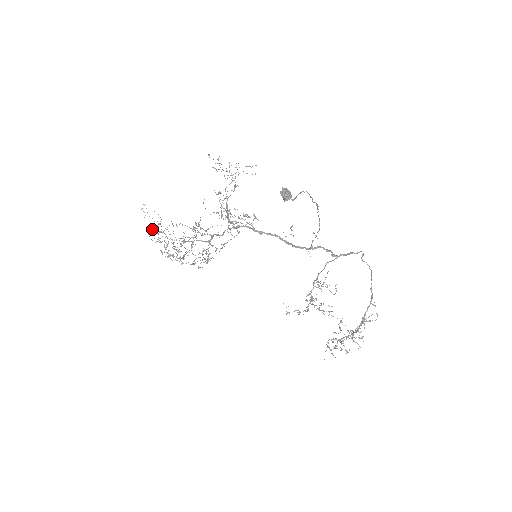
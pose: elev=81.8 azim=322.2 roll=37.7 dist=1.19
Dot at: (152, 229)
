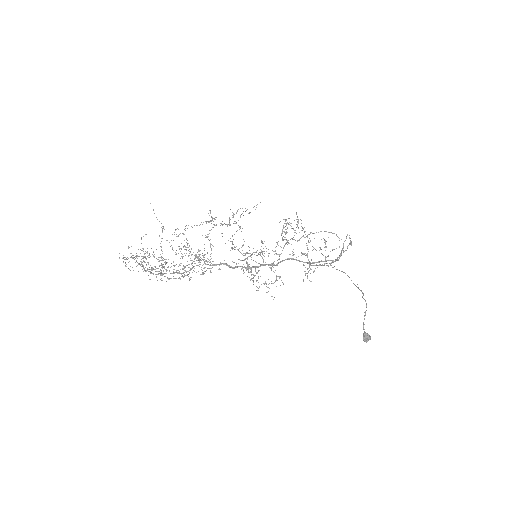
Dot at: (149, 279)
